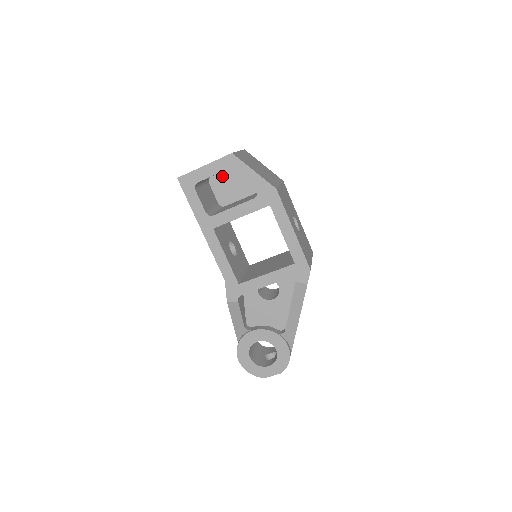
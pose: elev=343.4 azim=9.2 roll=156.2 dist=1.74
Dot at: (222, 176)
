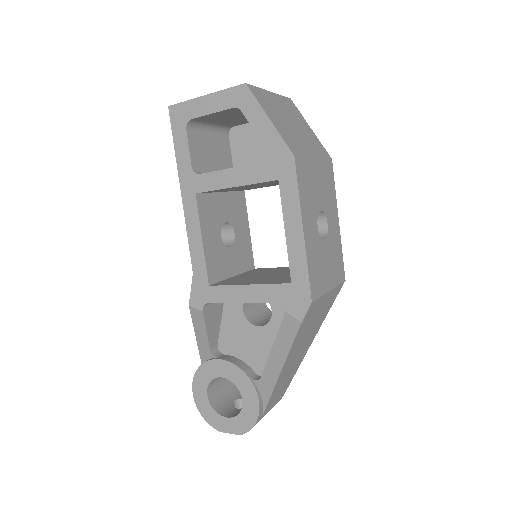
Dot at: (247, 129)
